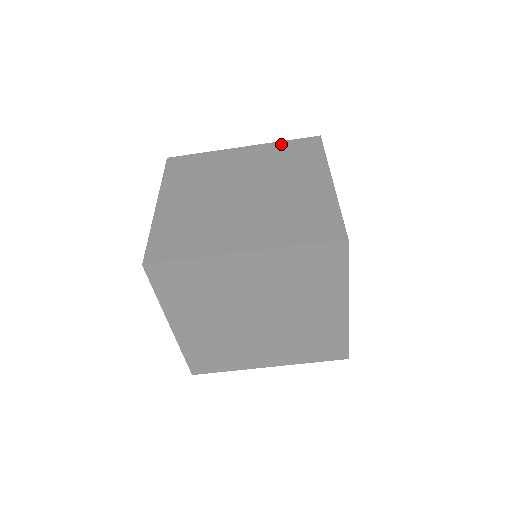
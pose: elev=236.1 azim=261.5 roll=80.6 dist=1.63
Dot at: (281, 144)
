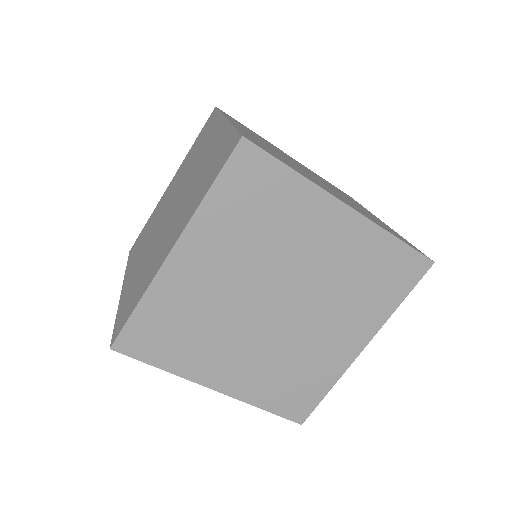
Dot at: (192, 147)
